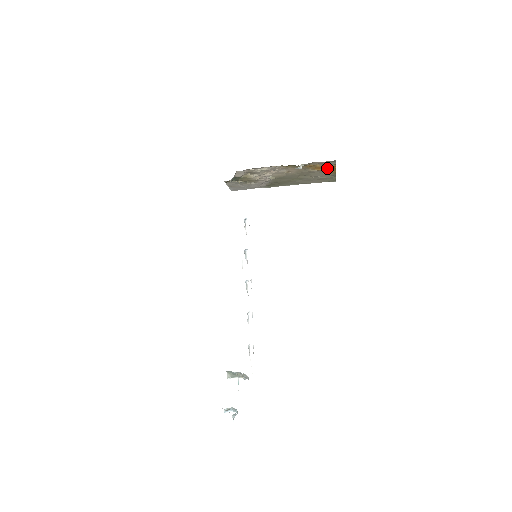
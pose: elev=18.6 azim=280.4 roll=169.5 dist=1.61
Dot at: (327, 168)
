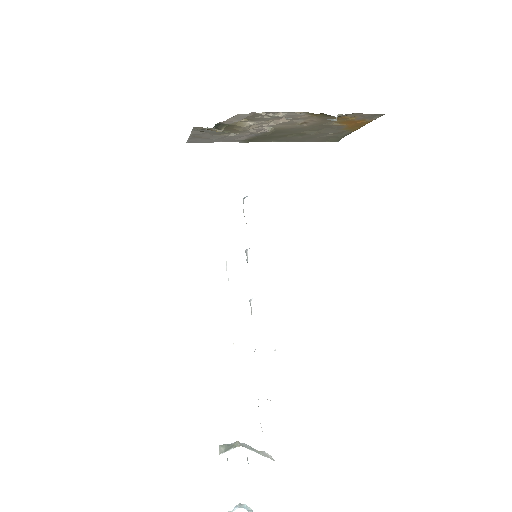
Dot at: (355, 123)
